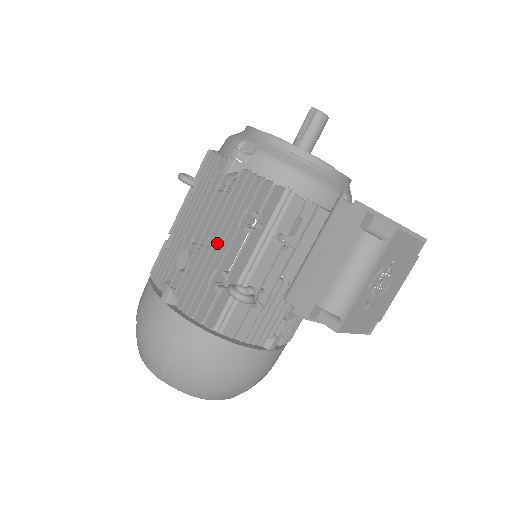
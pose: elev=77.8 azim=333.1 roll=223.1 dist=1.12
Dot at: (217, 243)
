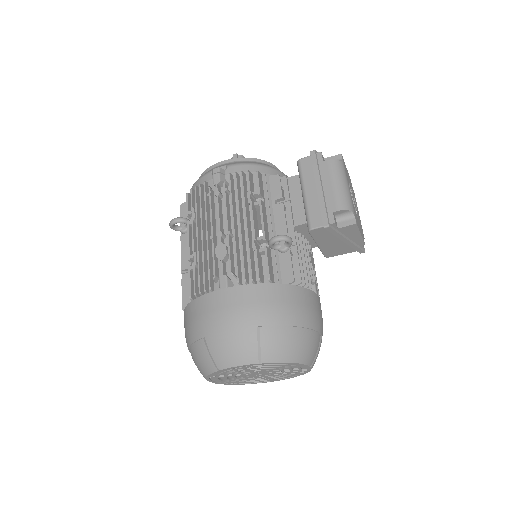
Dot at: (241, 223)
